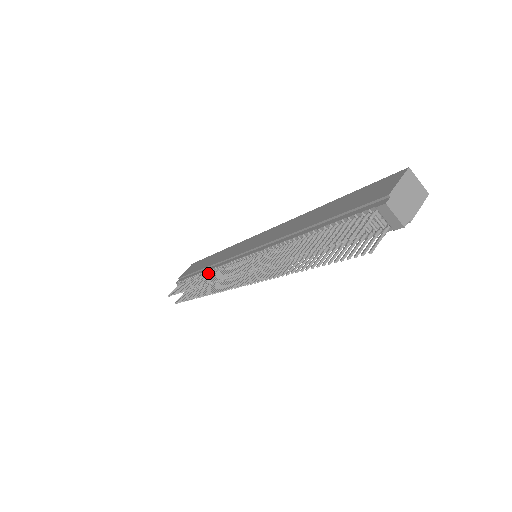
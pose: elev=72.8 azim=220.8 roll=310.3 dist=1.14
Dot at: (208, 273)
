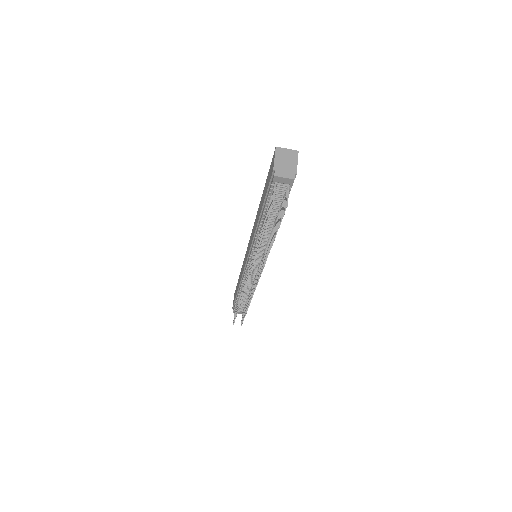
Dot at: (241, 289)
